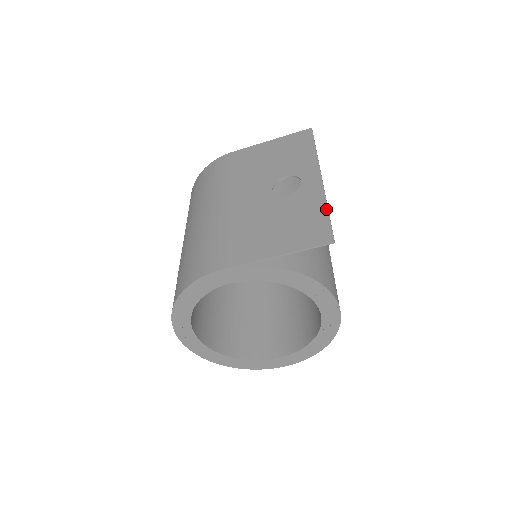
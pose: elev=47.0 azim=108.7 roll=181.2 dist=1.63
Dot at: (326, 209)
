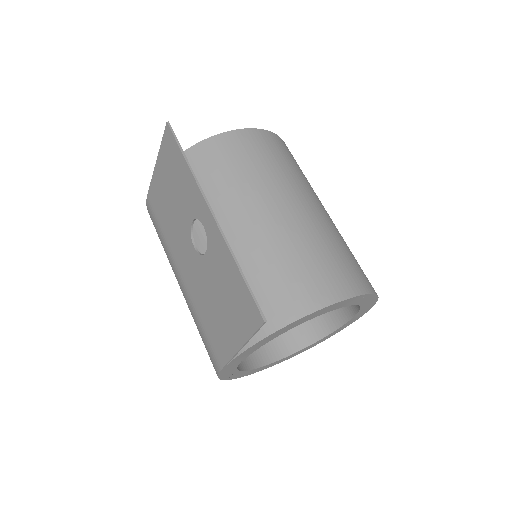
Dot at: (237, 270)
